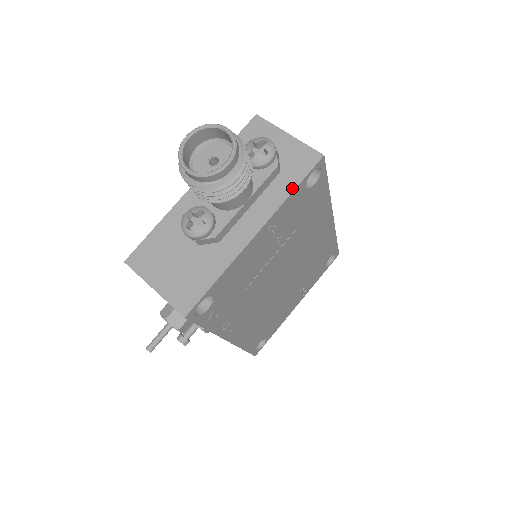
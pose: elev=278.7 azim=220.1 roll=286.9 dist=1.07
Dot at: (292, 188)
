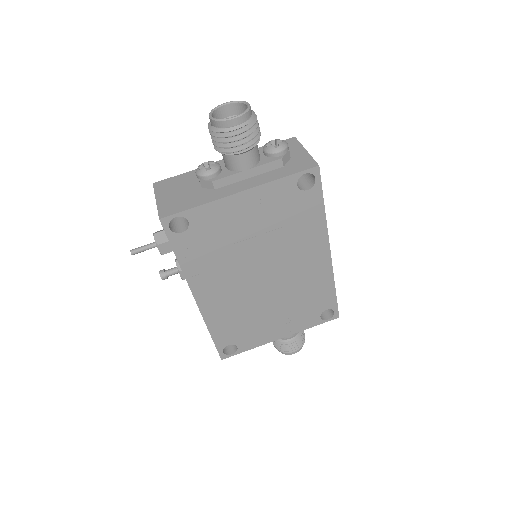
Dot at: (284, 176)
